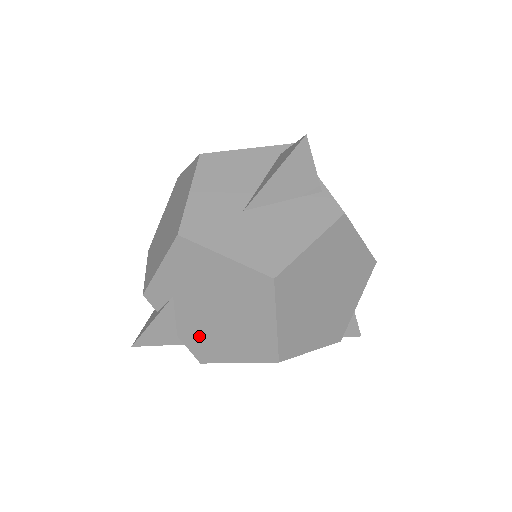
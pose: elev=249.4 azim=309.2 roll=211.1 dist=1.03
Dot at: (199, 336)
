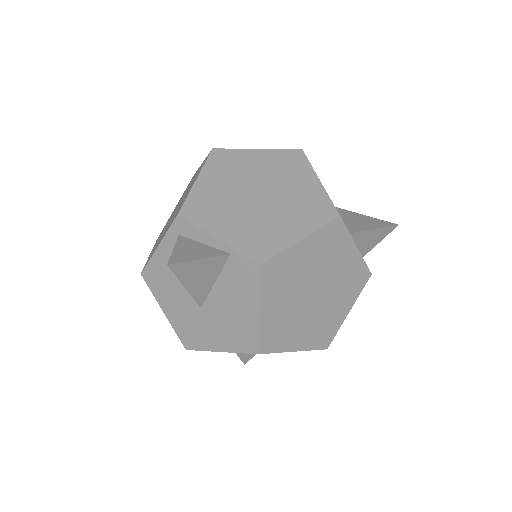
Dot at: occluded
